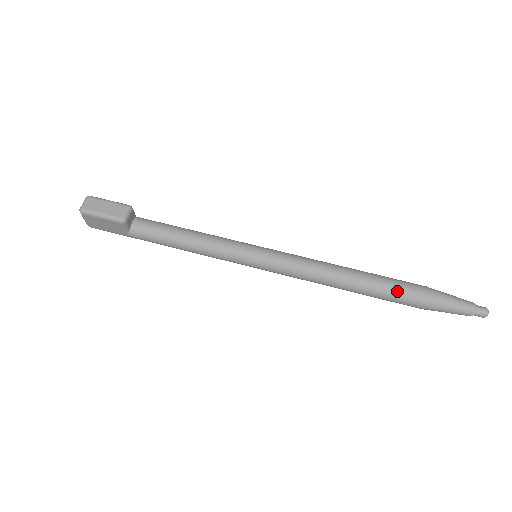
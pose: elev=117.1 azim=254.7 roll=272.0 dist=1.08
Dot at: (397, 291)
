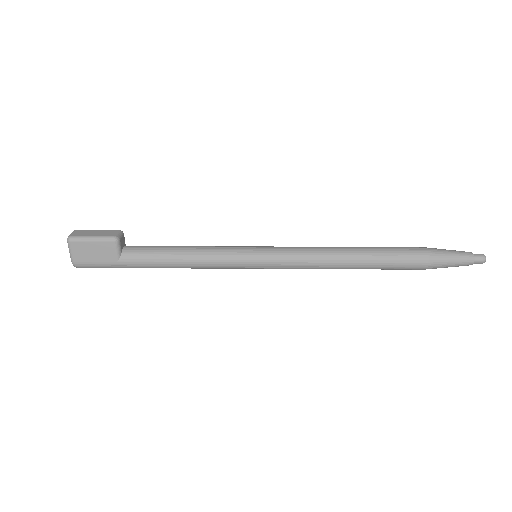
Dot at: (399, 252)
